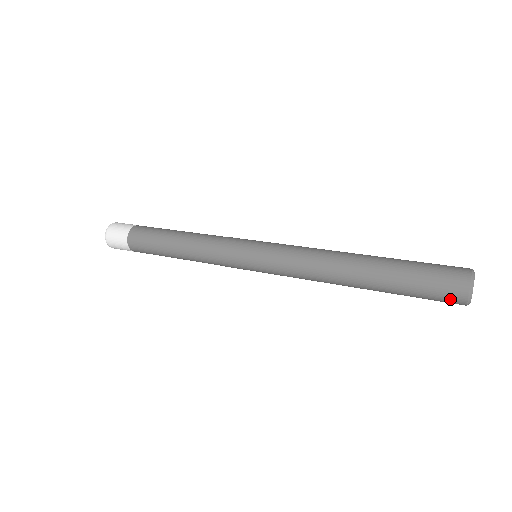
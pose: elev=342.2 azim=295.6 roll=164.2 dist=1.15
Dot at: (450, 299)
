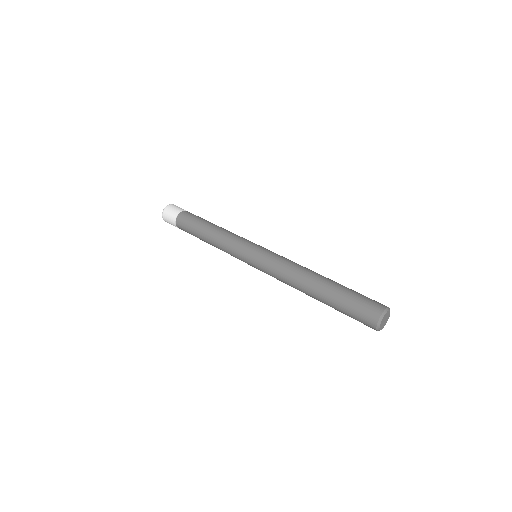
Dot at: (366, 324)
